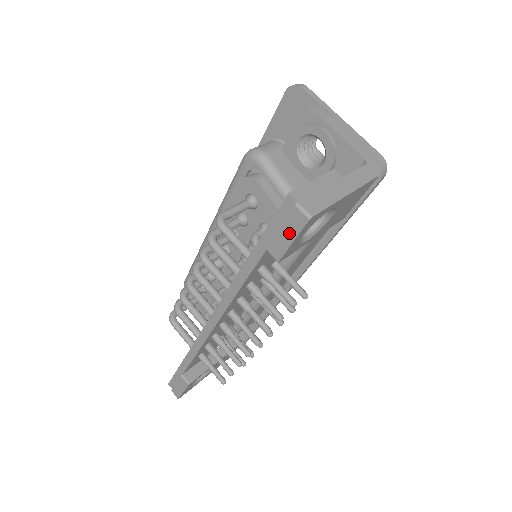
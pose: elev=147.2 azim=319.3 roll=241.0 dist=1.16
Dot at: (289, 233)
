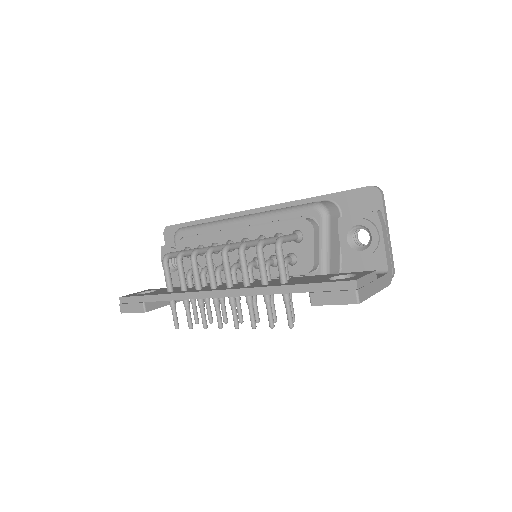
Dot at: (336, 299)
